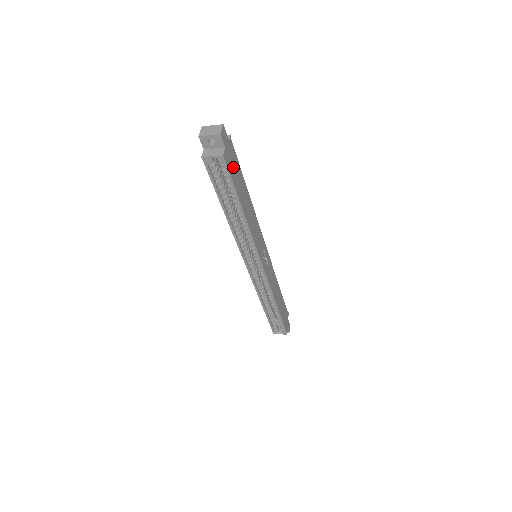
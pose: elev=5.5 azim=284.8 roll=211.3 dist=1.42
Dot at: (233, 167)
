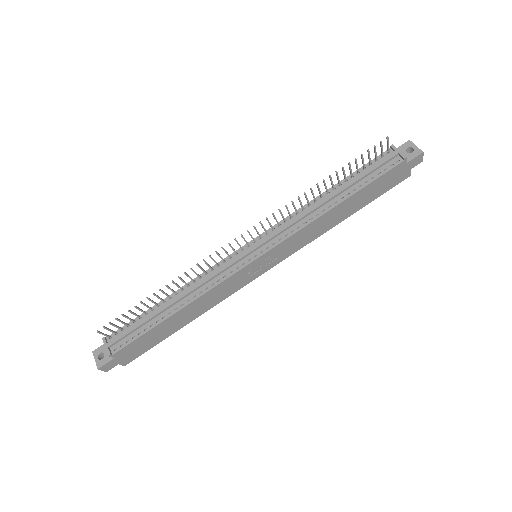
Dot at: (139, 348)
